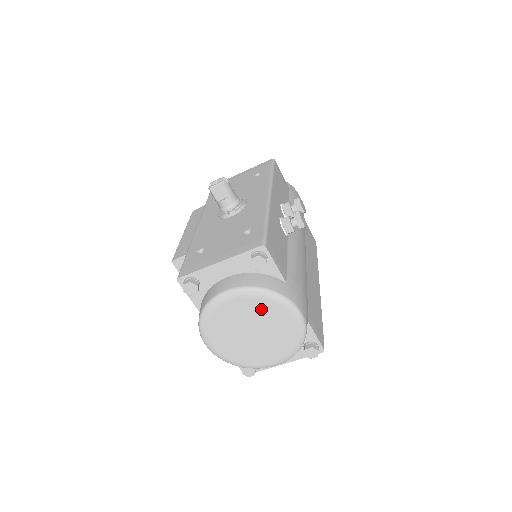
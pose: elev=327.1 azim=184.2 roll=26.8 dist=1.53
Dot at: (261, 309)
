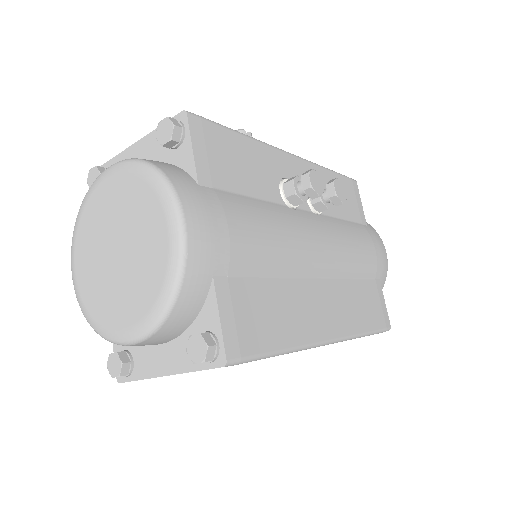
Dot at: (135, 200)
